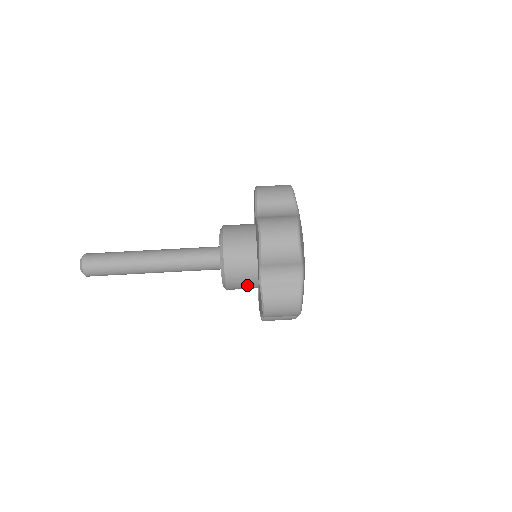
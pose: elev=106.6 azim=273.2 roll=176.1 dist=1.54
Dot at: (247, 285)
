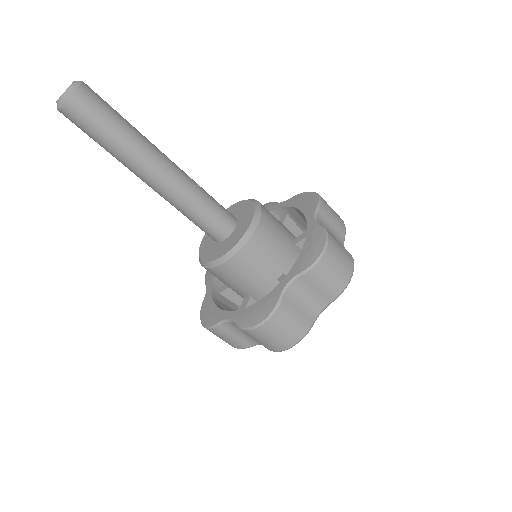
Dot at: occluded
